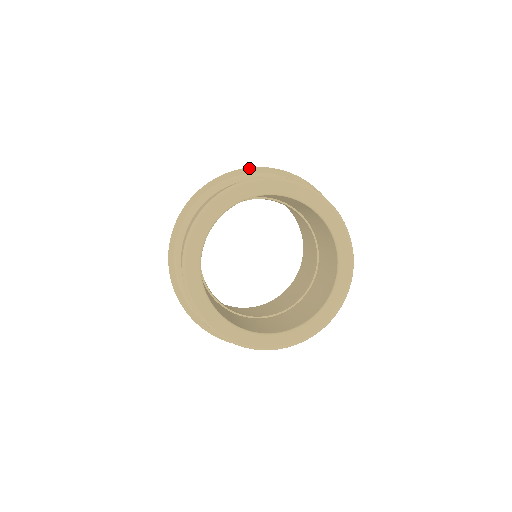
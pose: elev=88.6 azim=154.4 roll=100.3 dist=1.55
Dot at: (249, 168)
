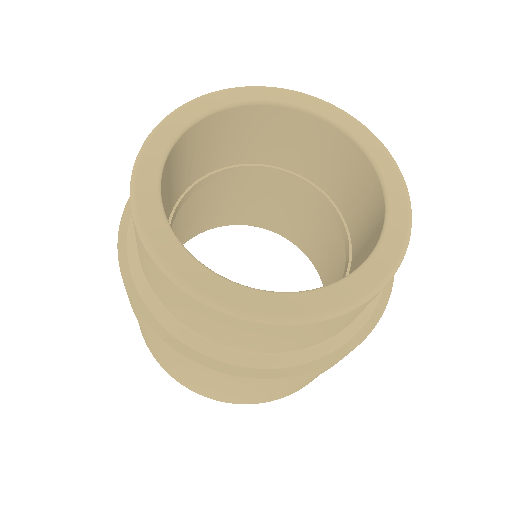
Dot at: occluded
